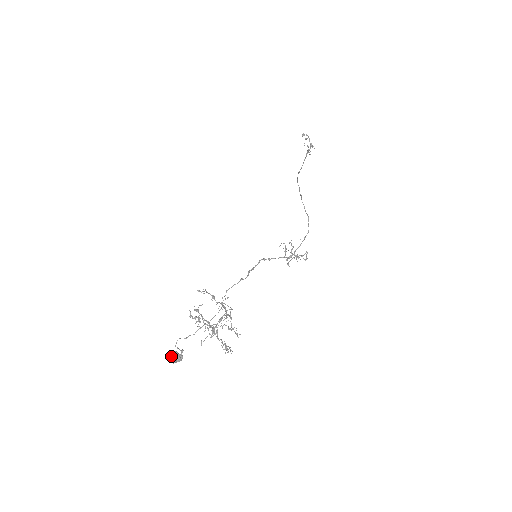
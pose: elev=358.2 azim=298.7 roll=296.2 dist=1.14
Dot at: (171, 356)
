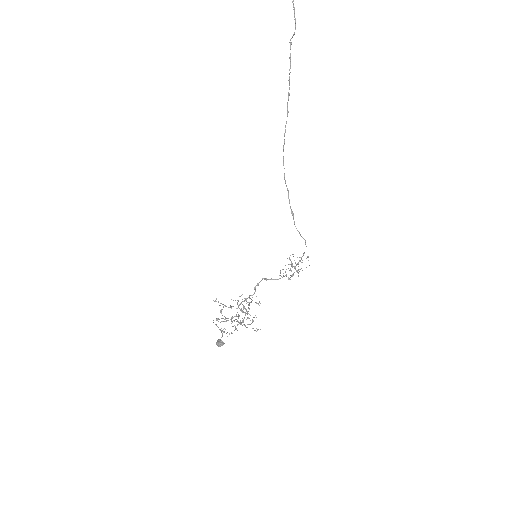
Dot at: (216, 344)
